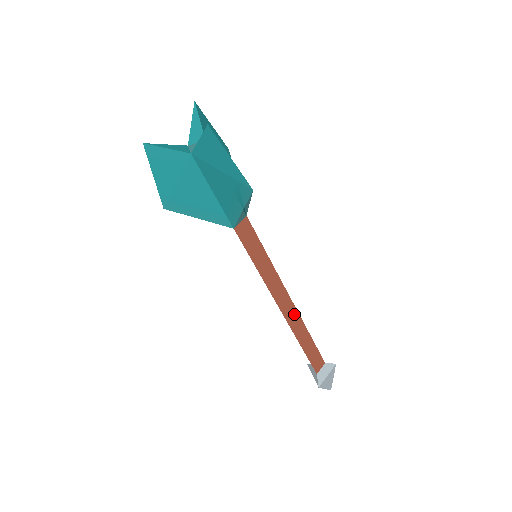
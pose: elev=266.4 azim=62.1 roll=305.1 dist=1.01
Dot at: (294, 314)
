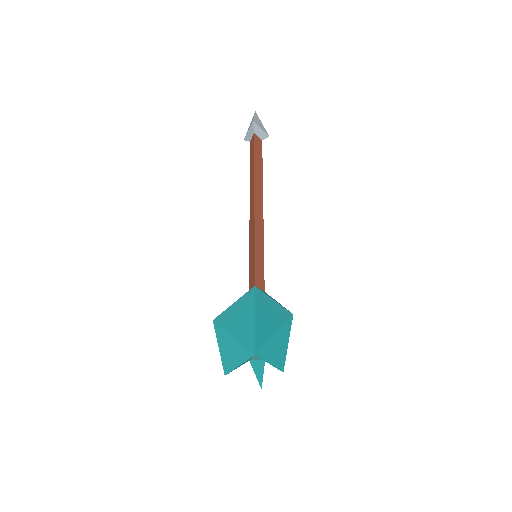
Dot at: (259, 197)
